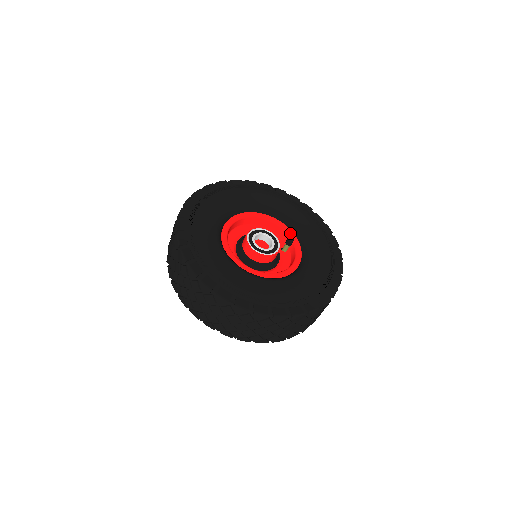
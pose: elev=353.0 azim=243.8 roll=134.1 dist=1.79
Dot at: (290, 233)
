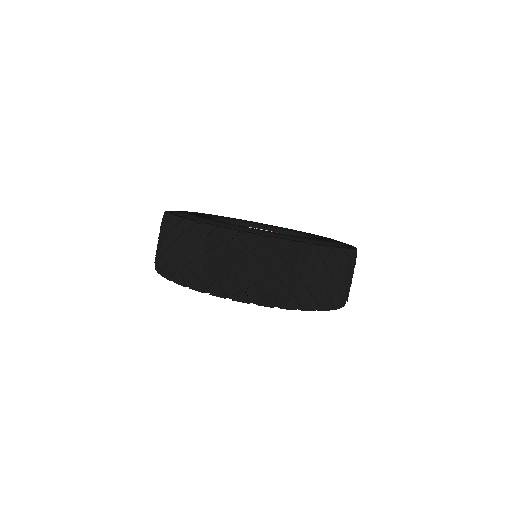
Dot at: occluded
